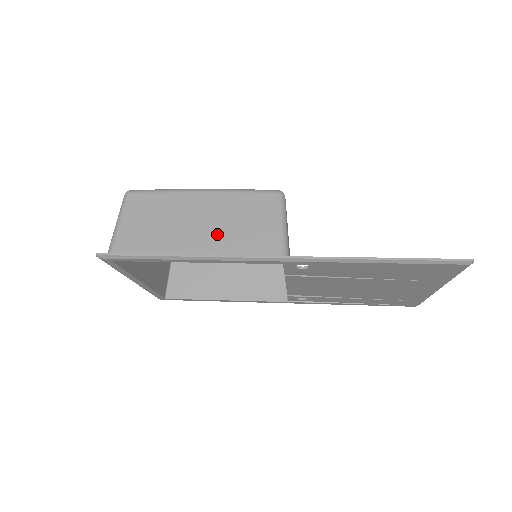
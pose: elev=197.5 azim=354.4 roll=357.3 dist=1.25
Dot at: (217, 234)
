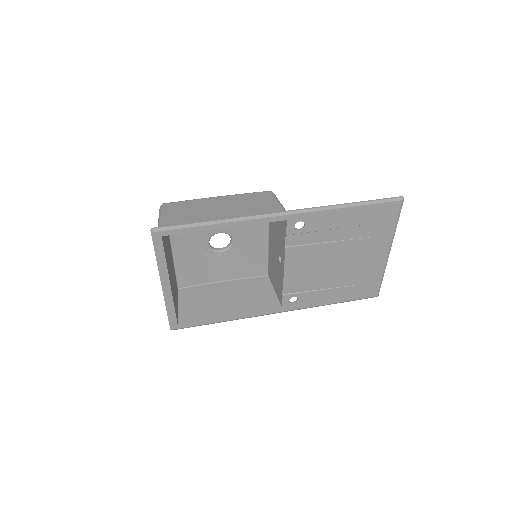
Dot at: (237, 211)
